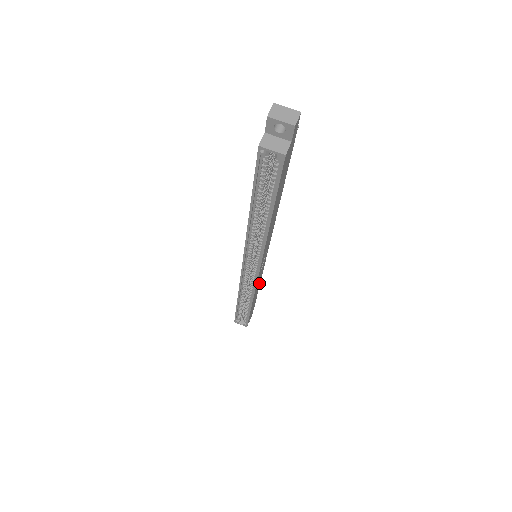
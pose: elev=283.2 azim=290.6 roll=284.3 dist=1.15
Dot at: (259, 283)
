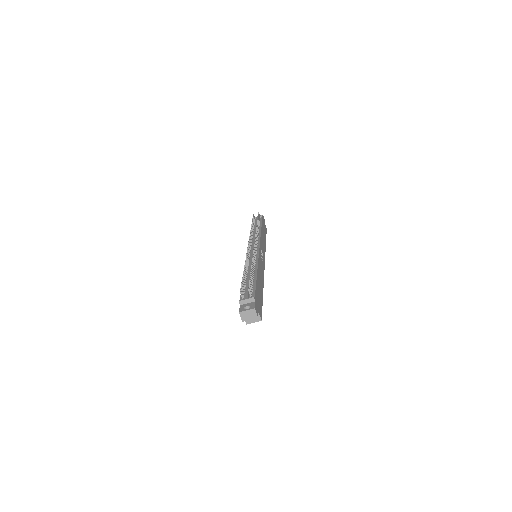
Dot at: (262, 236)
